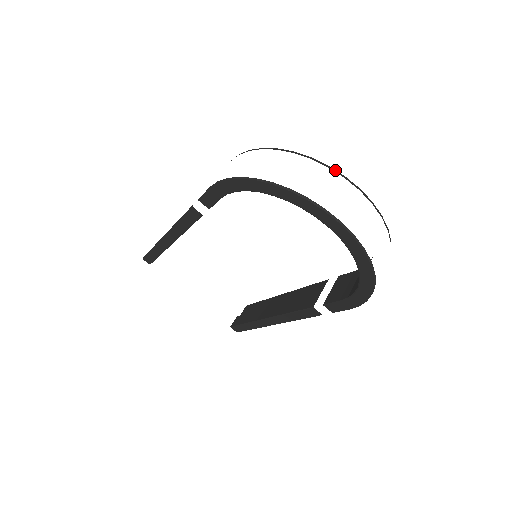
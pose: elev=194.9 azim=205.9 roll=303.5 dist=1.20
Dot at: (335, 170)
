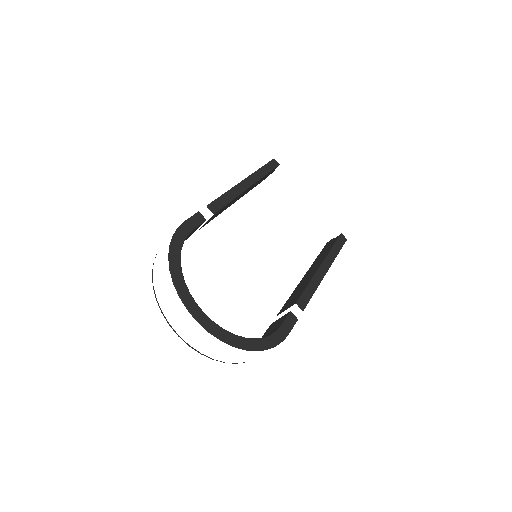
Dot at: (183, 301)
